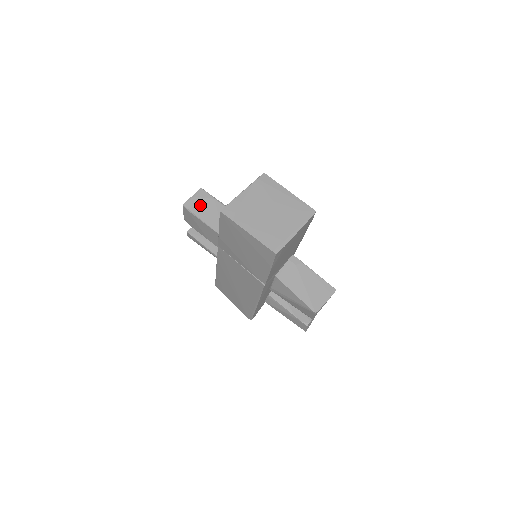
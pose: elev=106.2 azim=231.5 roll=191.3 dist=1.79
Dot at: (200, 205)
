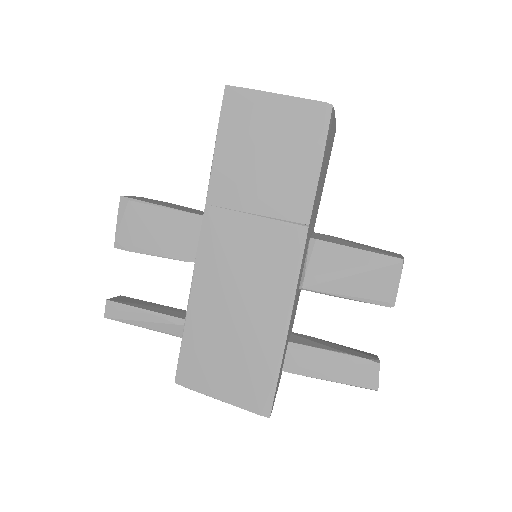
Dot at: (148, 200)
